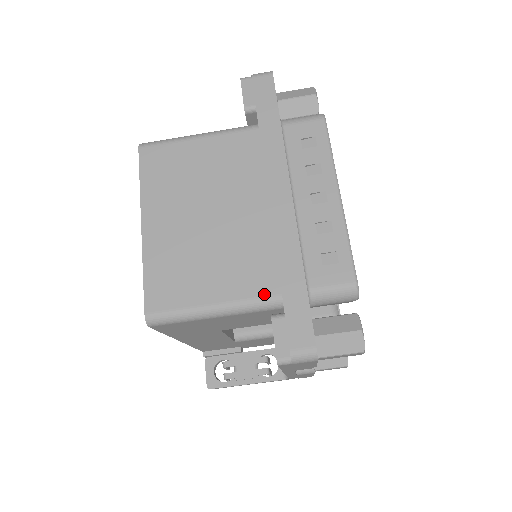
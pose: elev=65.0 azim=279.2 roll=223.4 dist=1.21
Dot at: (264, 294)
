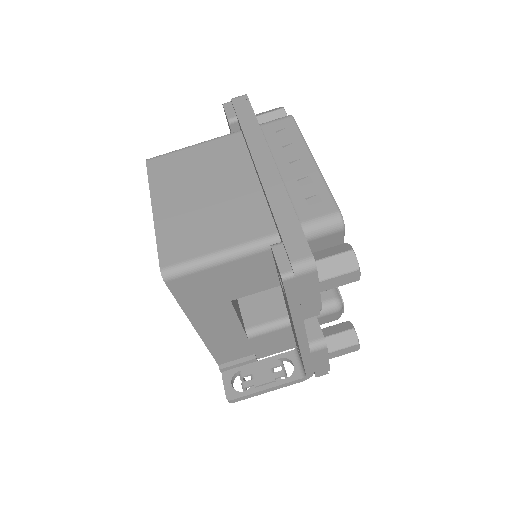
Dot at: (262, 235)
